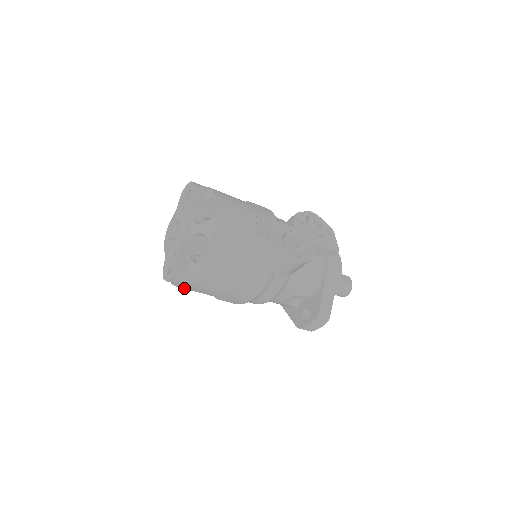
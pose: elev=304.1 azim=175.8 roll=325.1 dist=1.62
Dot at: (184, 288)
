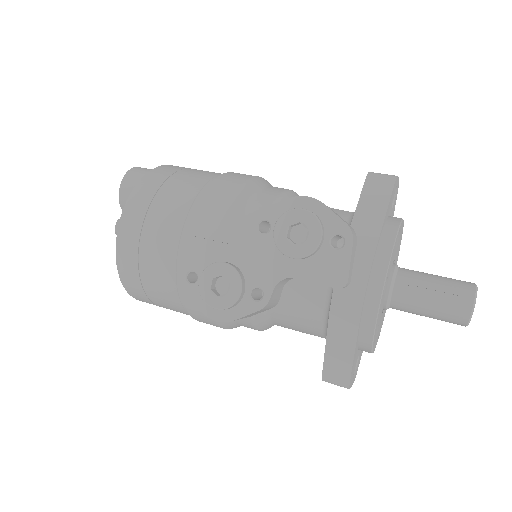
Dot at: occluded
